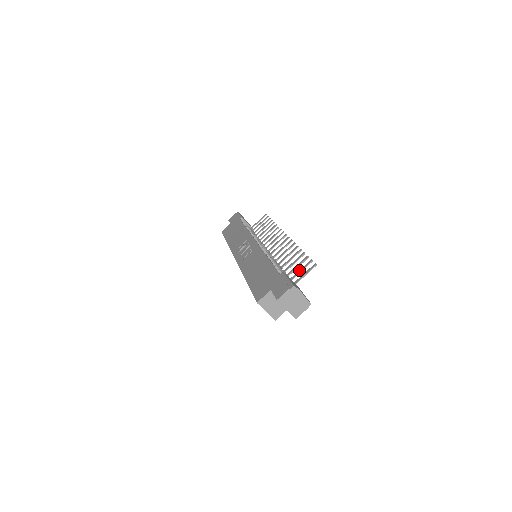
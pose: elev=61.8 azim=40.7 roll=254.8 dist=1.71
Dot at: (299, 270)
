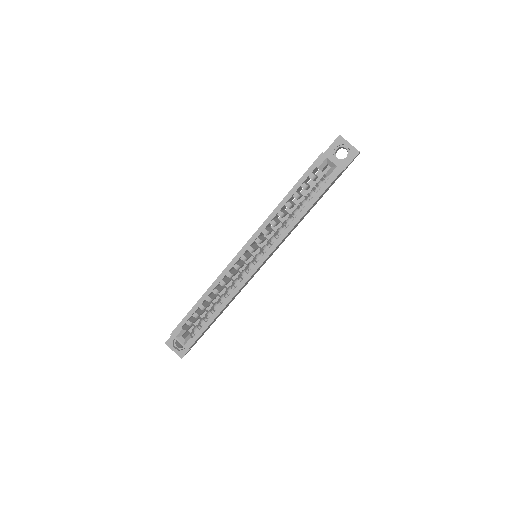
Dot at: occluded
